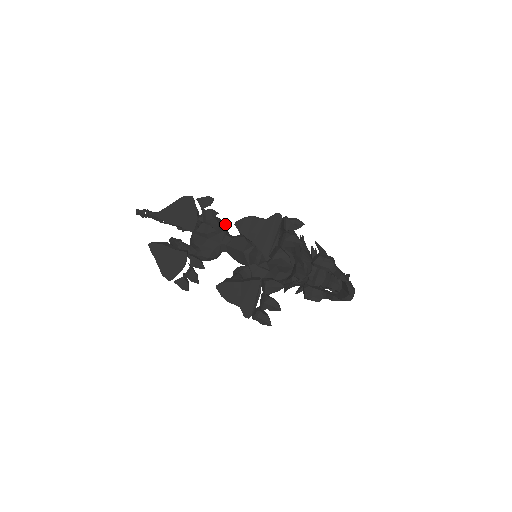
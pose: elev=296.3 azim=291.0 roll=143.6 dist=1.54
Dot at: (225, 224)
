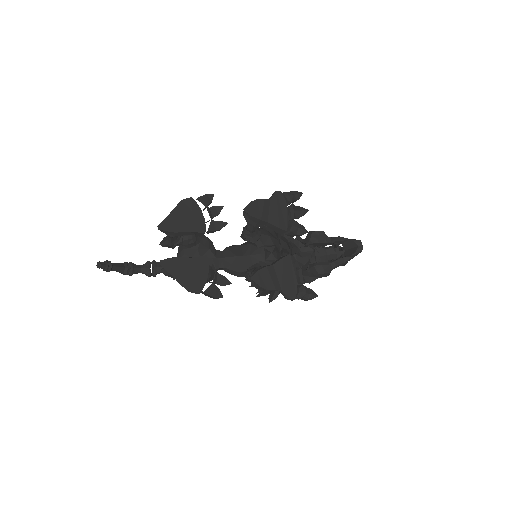
Dot at: occluded
